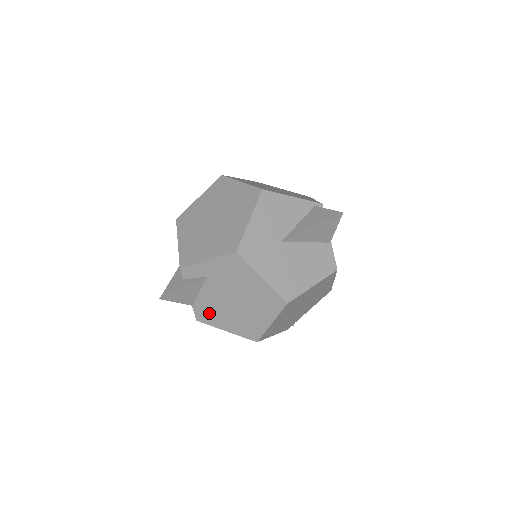
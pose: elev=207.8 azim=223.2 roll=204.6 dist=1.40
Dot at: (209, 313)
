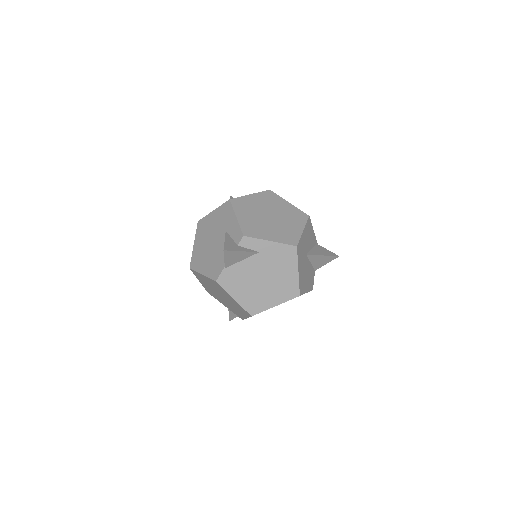
Dot at: (233, 279)
